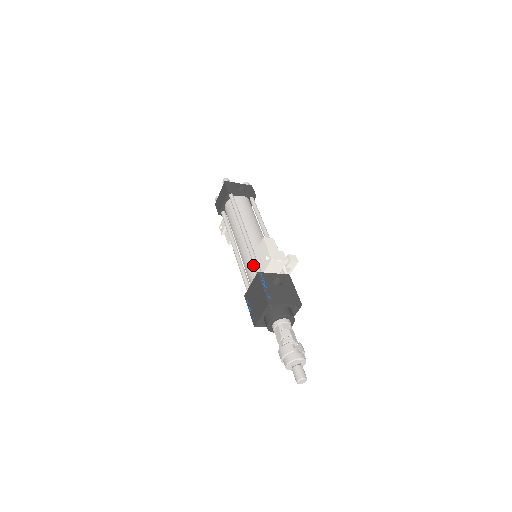
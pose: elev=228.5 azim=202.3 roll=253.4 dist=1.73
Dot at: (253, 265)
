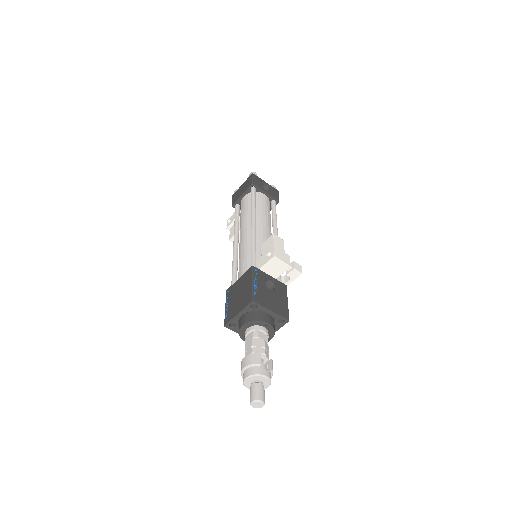
Dot at: (250, 260)
